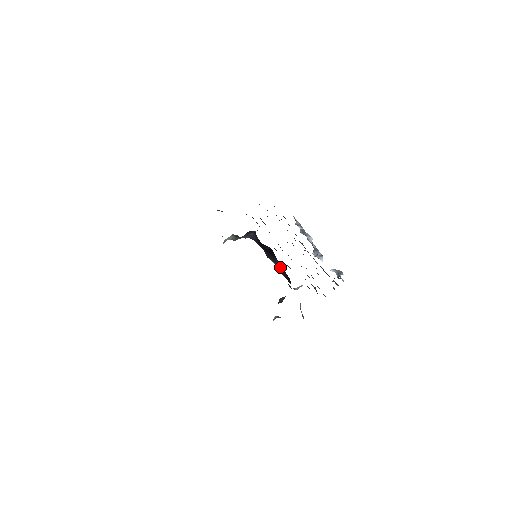
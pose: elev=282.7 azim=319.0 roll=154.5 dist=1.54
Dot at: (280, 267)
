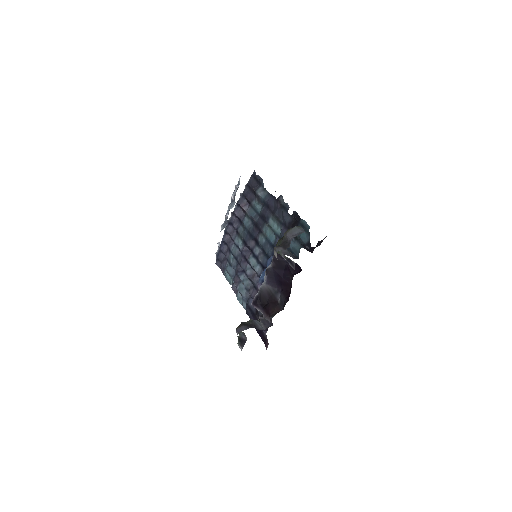
Dot at: (269, 290)
